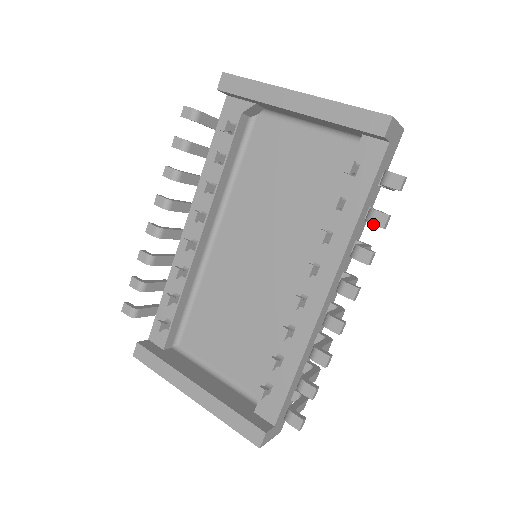
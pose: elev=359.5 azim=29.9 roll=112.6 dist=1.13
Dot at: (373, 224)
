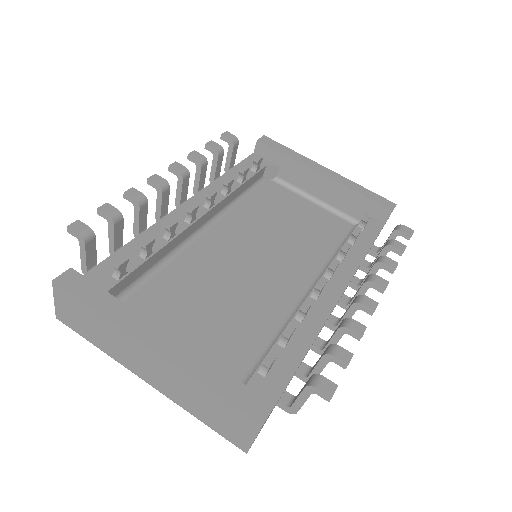
Dot at: (396, 247)
